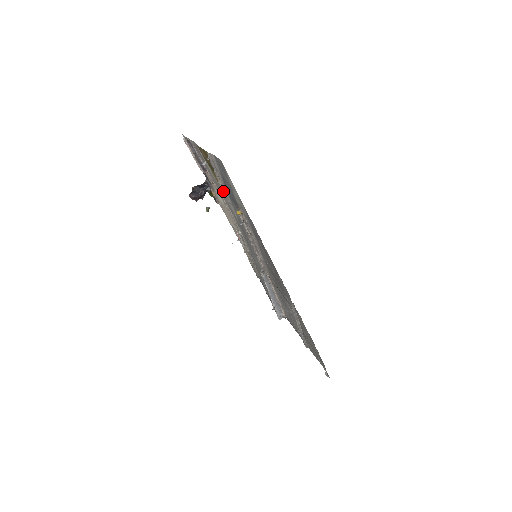
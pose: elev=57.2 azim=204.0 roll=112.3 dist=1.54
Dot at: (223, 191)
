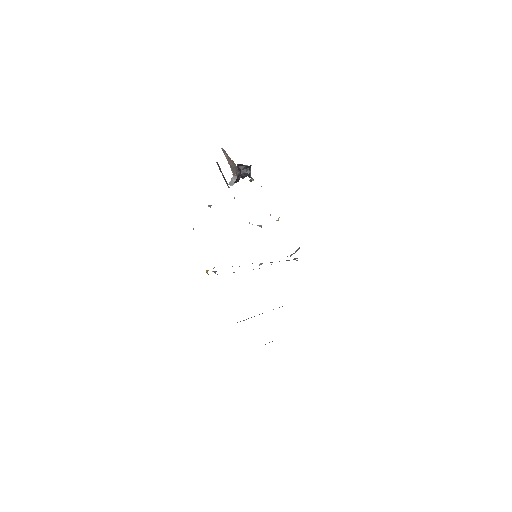
Dot at: occluded
